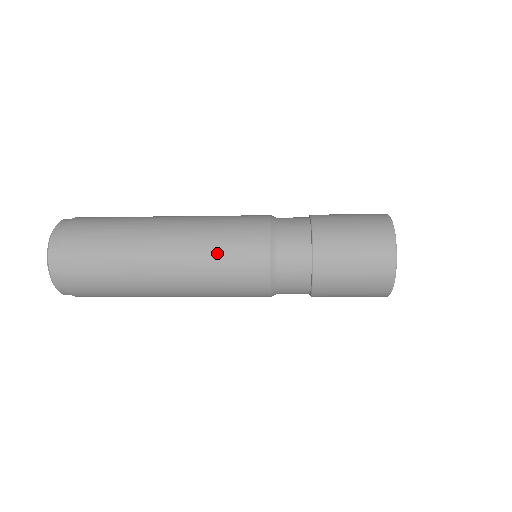
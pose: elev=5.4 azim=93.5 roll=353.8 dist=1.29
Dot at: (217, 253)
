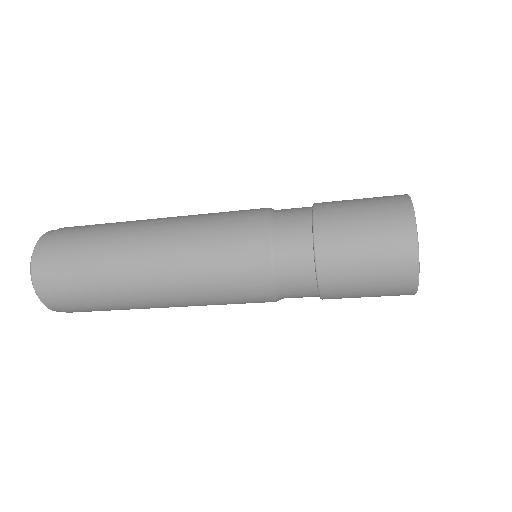
Dot at: (207, 279)
